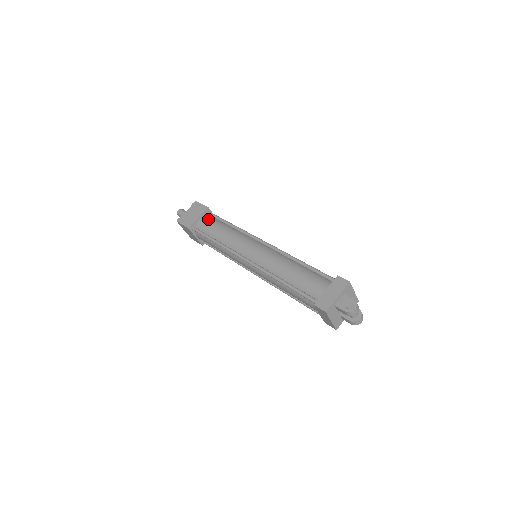
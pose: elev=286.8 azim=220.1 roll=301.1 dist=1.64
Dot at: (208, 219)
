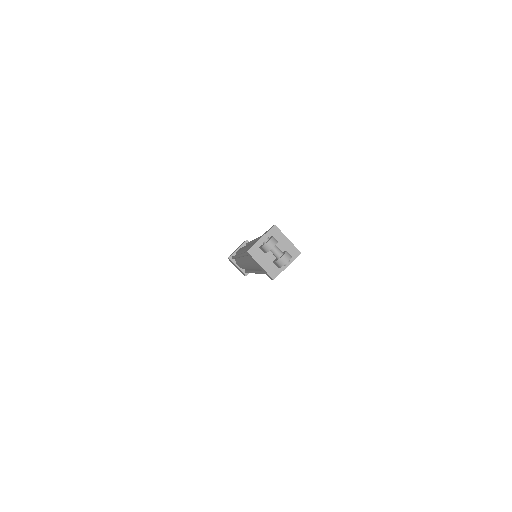
Dot at: occluded
